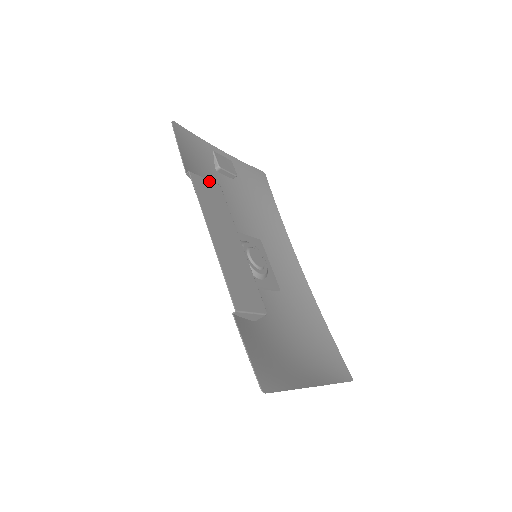
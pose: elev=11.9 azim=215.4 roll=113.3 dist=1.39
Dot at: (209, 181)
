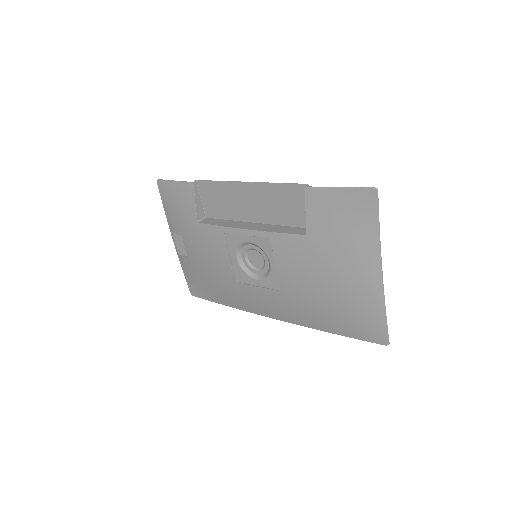
Dot at: (203, 203)
